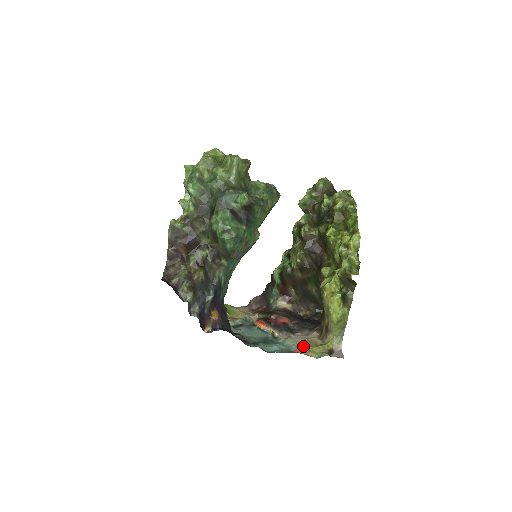
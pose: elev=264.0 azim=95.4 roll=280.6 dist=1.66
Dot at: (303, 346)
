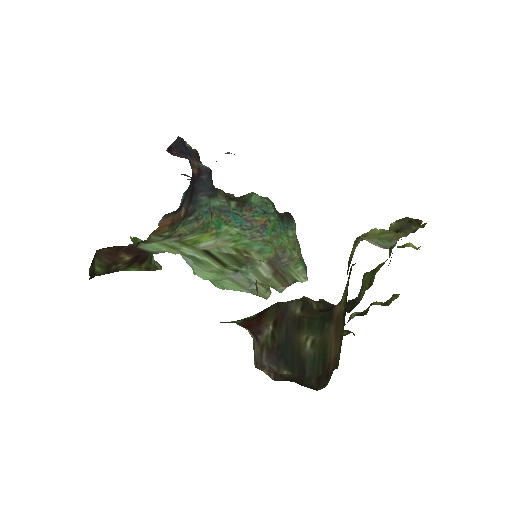
Dot at: occluded
